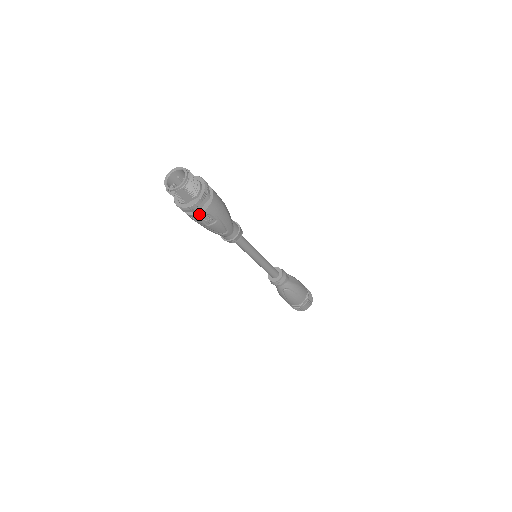
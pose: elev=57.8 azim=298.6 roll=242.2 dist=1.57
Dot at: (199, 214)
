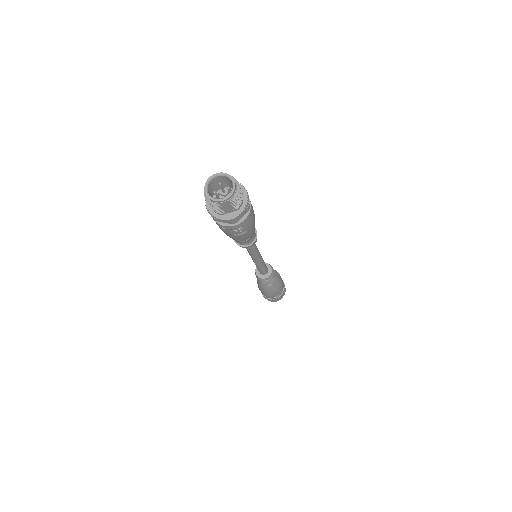
Dot at: (233, 226)
